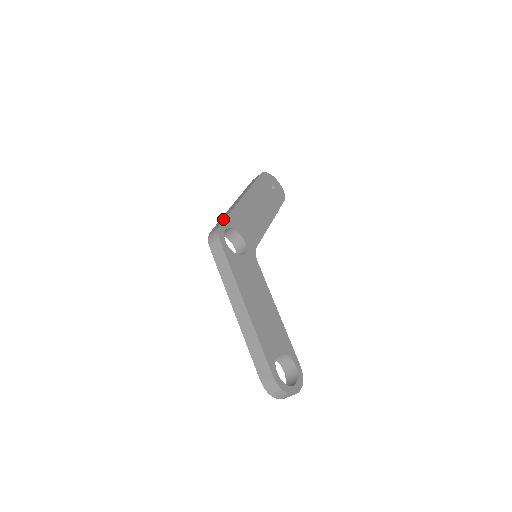
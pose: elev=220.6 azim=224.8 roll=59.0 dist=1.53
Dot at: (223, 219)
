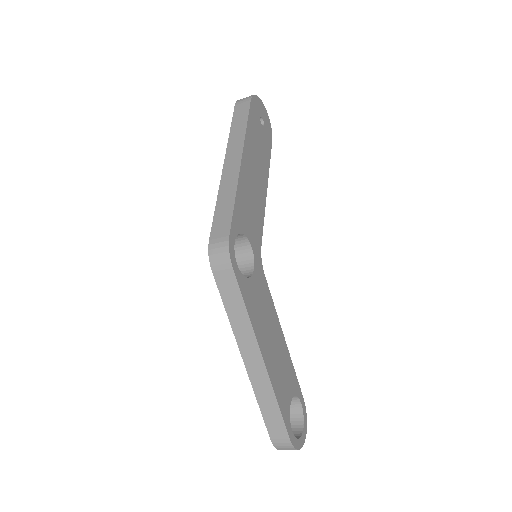
Dot at: (228, 218)
